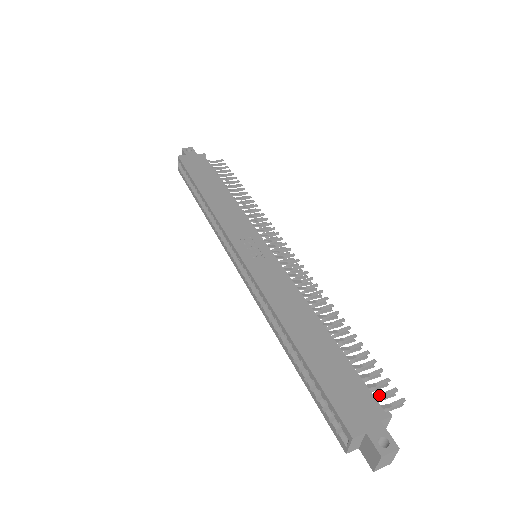
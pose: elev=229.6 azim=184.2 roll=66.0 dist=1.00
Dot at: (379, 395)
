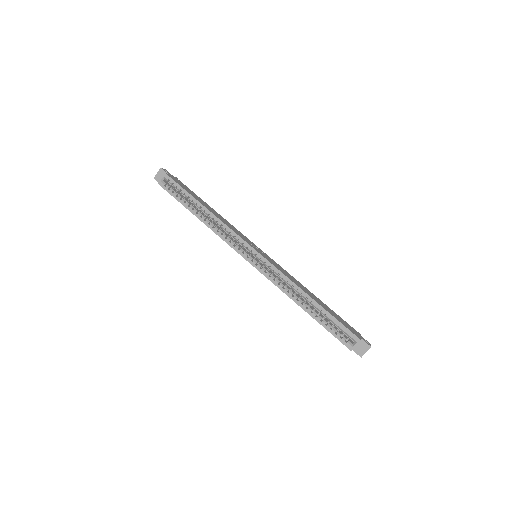
Dot at: occluded
